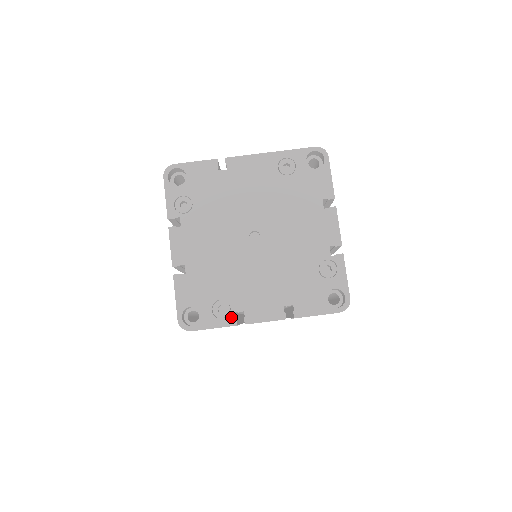
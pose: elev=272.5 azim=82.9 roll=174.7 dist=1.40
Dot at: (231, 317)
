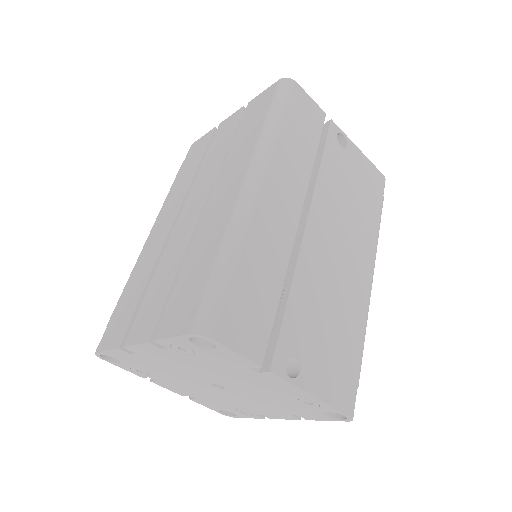
Dot at: (143, 376)
